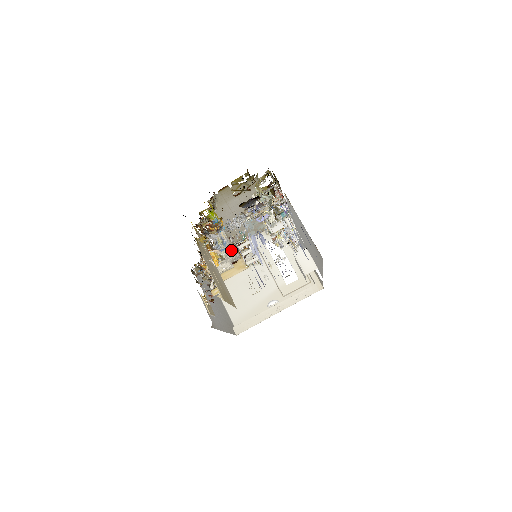
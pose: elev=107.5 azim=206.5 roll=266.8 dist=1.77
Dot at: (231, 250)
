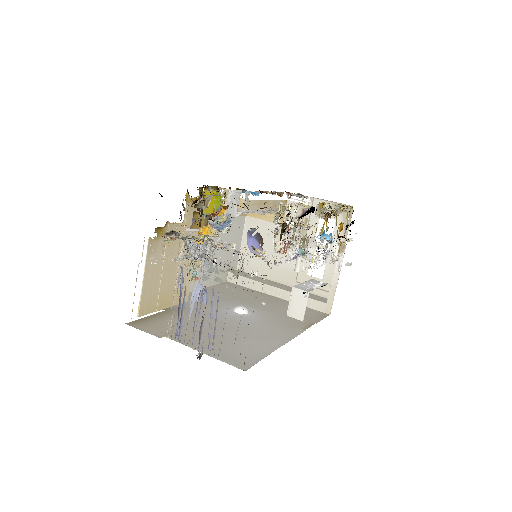
Dot at: occluded
